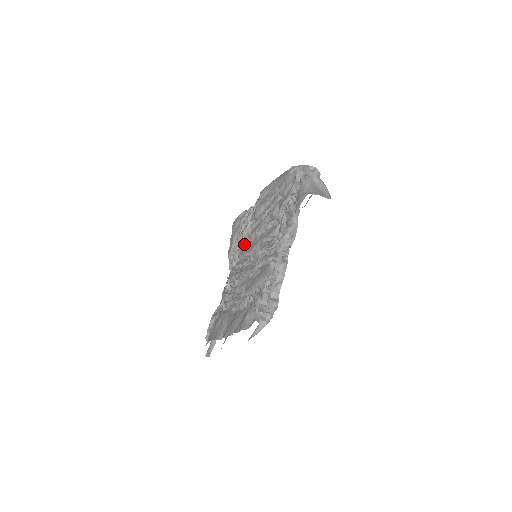
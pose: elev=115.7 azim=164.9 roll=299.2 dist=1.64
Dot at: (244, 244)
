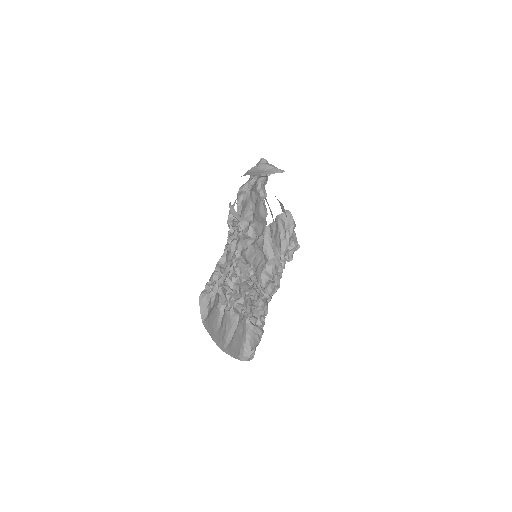
Dot at: occluded
